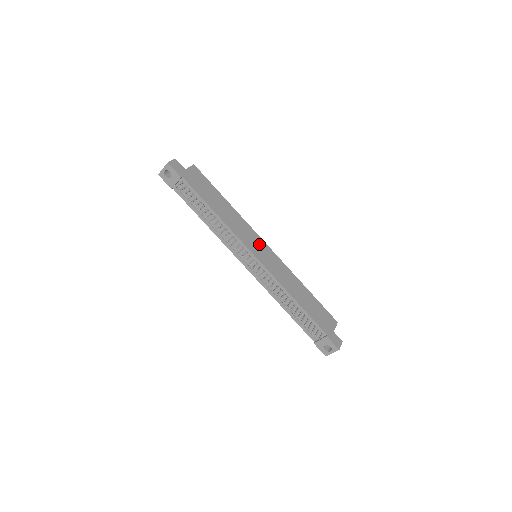
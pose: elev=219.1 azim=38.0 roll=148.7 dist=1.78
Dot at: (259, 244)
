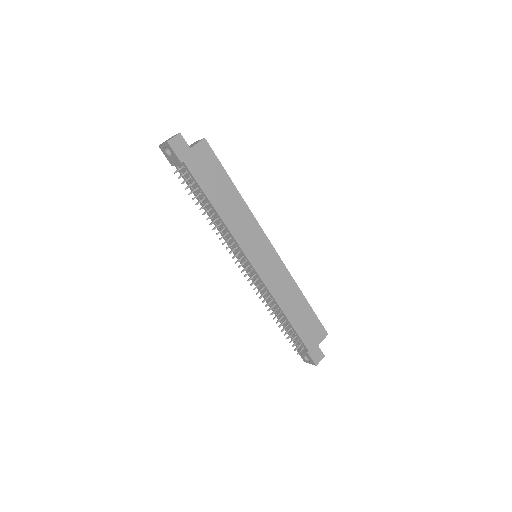
Dot at: (262, 246)
